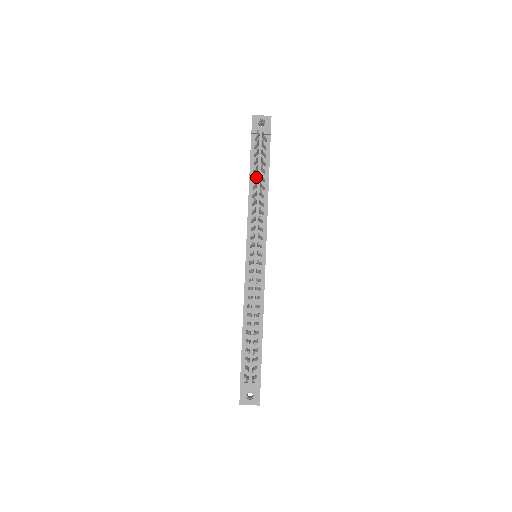
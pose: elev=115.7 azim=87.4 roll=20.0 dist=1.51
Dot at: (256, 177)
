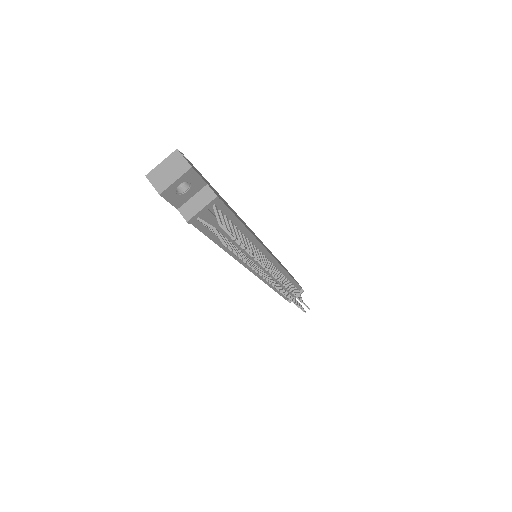
Dot at: occluded
